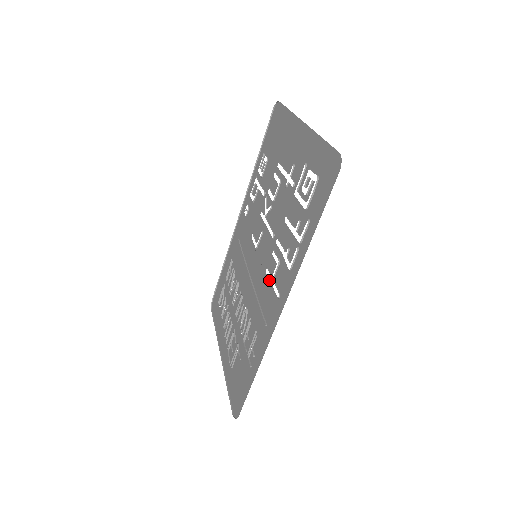
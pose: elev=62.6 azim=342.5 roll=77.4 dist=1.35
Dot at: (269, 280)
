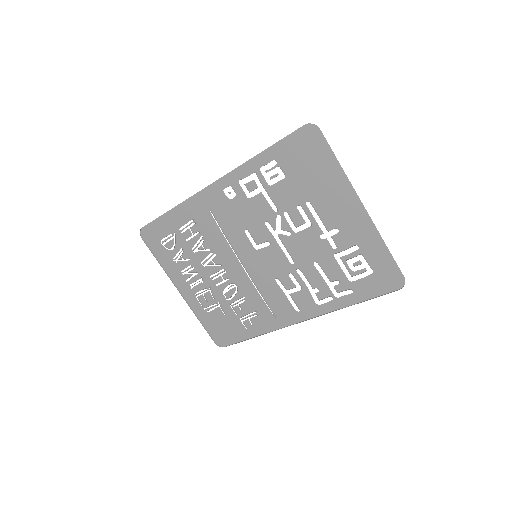
Dot at: (282, 290)
